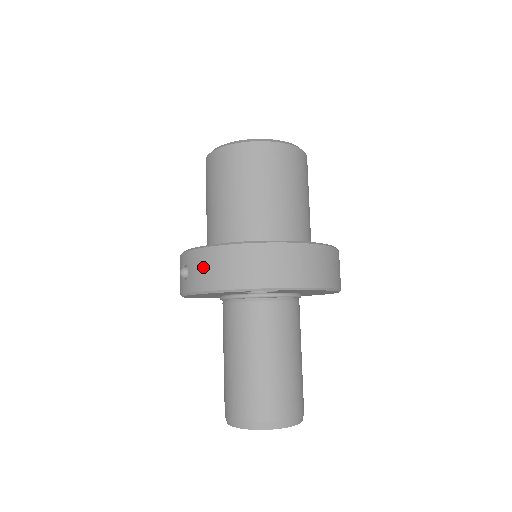
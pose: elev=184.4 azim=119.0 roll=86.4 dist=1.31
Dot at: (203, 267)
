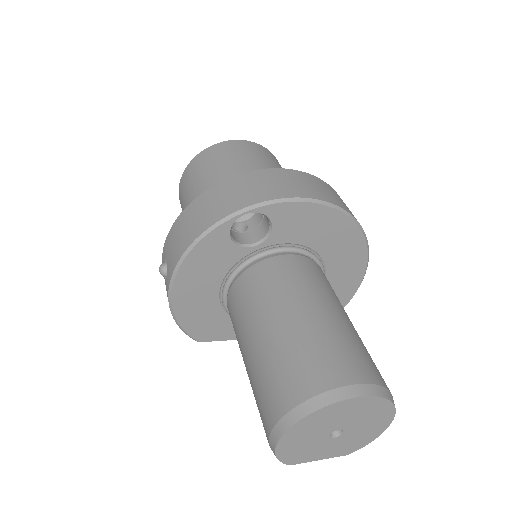
Dot at: (178, 236)
